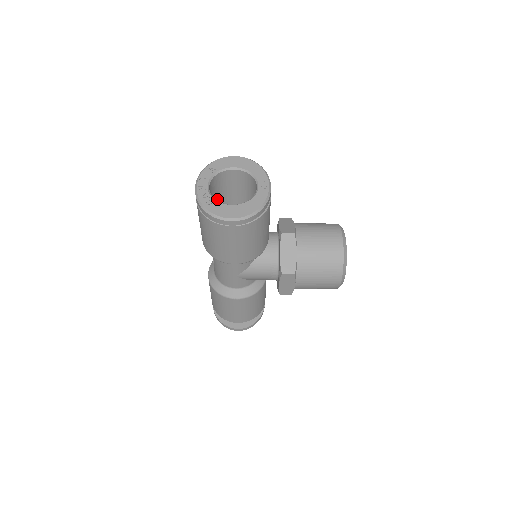
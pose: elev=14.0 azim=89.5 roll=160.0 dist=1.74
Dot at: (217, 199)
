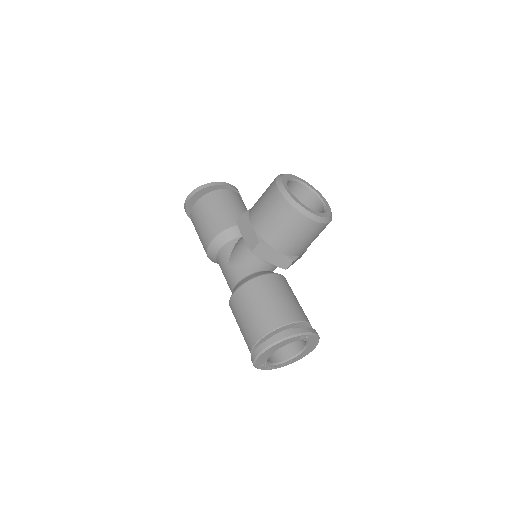
Dot at: occluded
